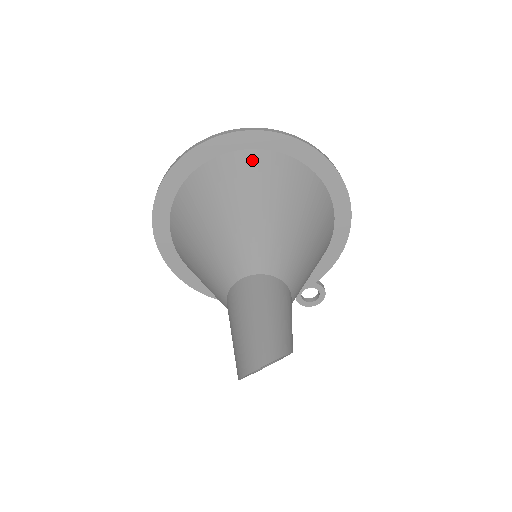
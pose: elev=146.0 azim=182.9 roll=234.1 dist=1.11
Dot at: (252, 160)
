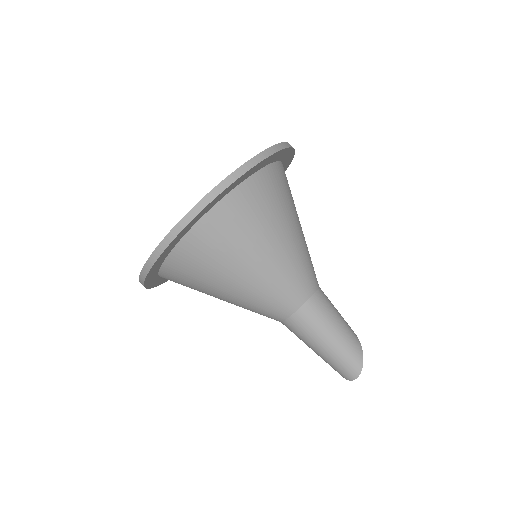
Dot at: (220, 221)
